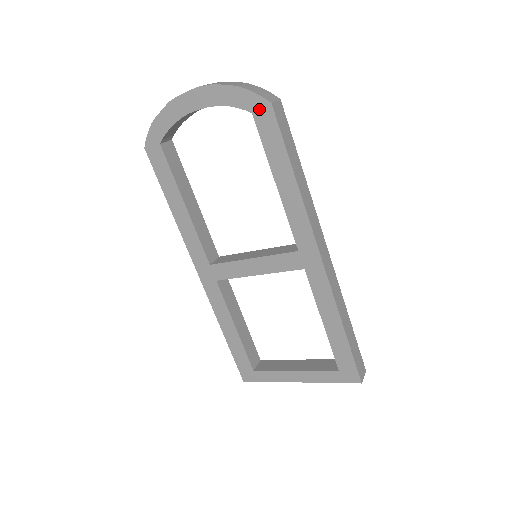
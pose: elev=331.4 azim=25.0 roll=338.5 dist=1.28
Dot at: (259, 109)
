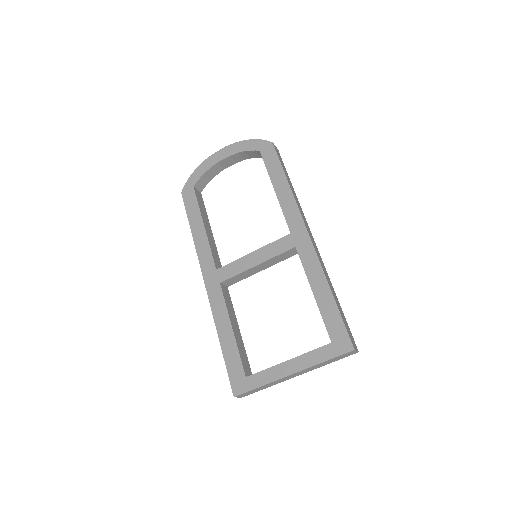
Dot at: (264, 147)
